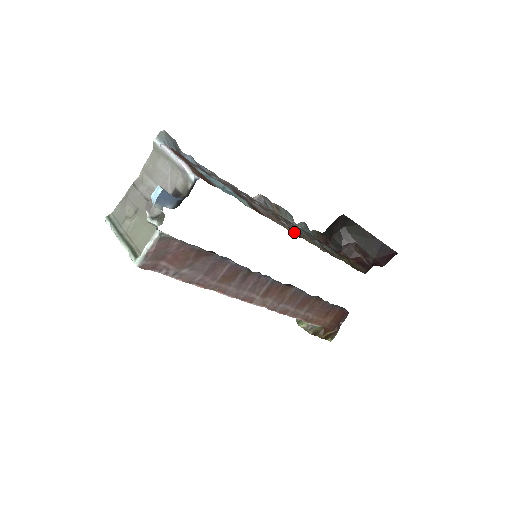
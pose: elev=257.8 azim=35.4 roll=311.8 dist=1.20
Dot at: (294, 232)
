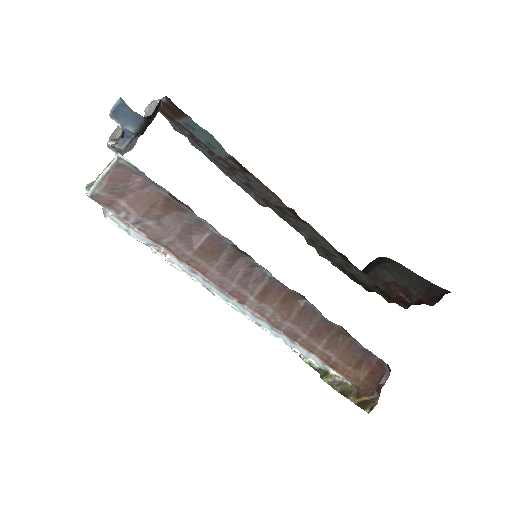
Dot at: occluded
